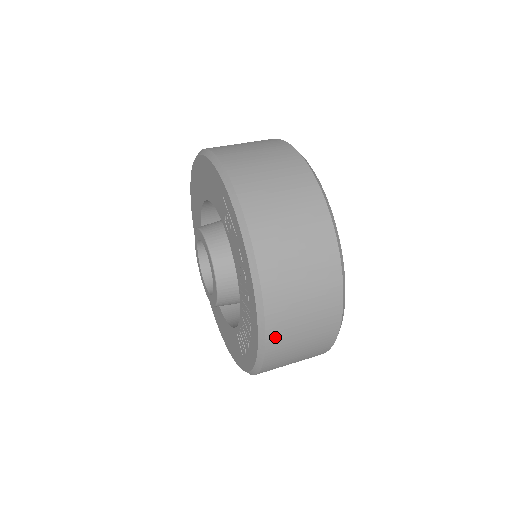
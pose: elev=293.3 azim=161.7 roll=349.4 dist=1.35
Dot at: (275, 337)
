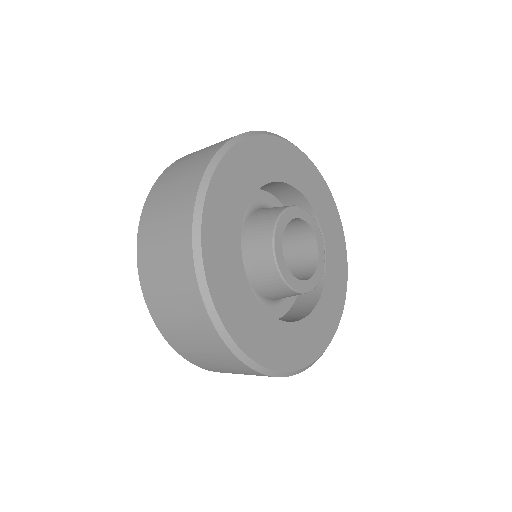
Dot at: (221, 372)
